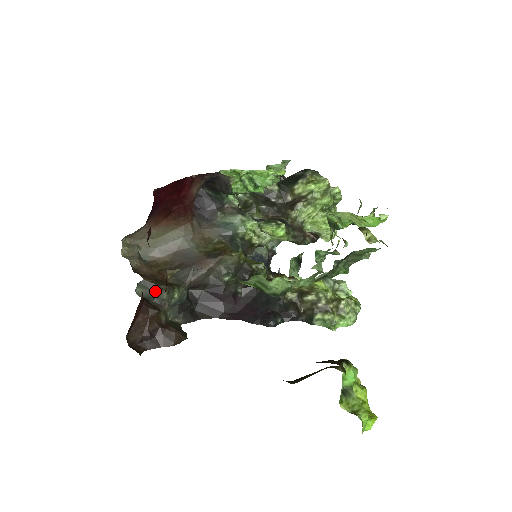
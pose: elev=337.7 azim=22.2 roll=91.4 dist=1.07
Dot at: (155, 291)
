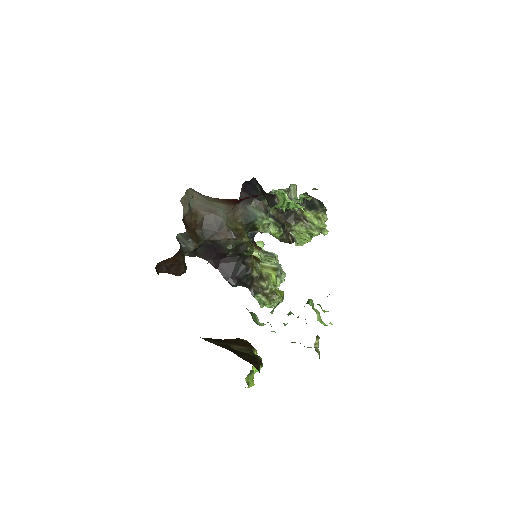
Dot at: (188, 243)
